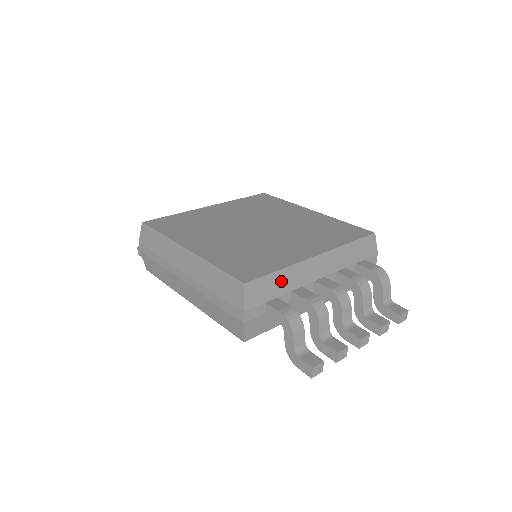
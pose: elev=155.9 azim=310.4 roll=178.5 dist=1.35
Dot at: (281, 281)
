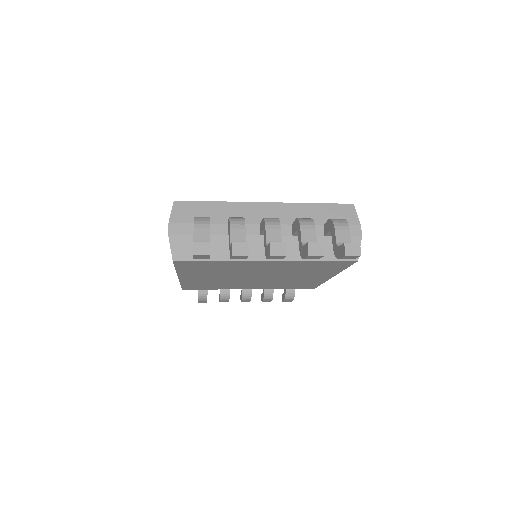
Dot at: (216, 211)
